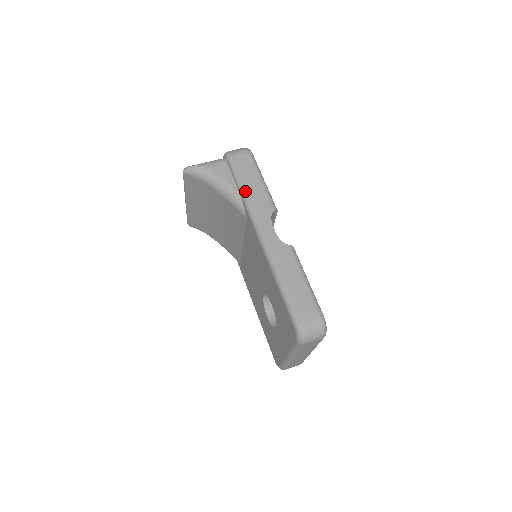
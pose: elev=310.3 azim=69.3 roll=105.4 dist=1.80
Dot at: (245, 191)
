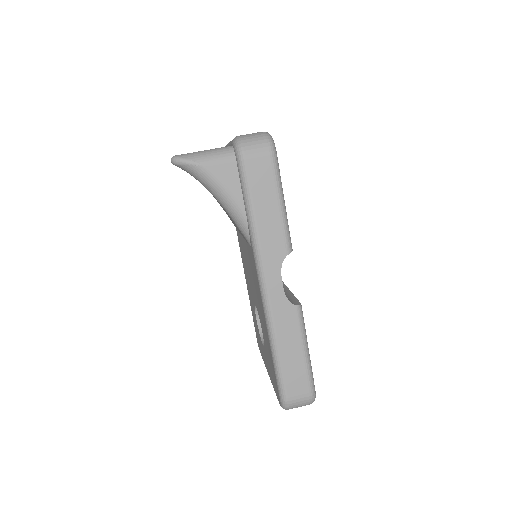
Dot at: (254, 220)
